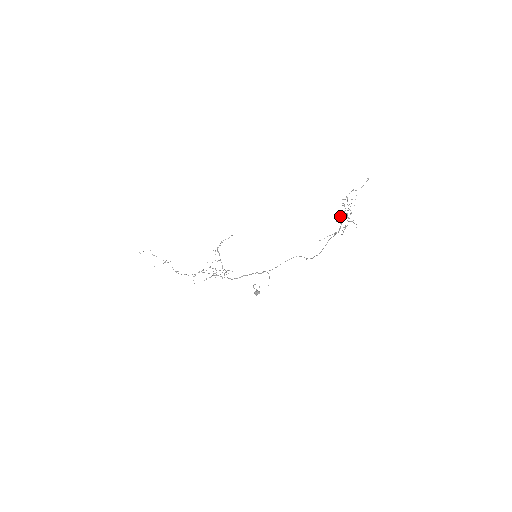
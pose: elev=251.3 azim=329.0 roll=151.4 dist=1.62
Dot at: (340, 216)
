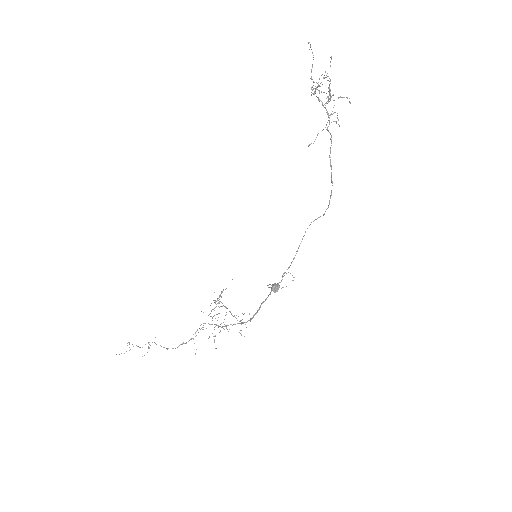
Dot at: occluded
